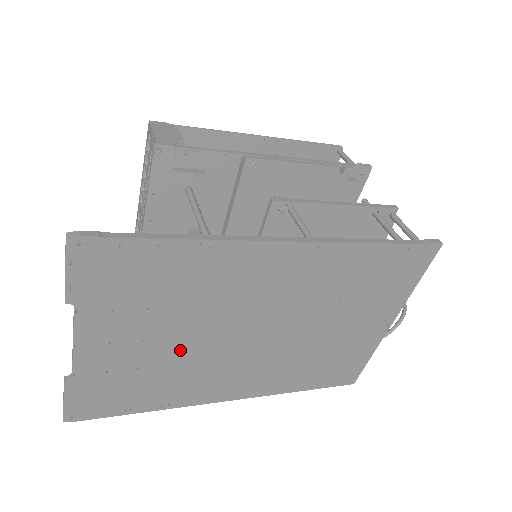
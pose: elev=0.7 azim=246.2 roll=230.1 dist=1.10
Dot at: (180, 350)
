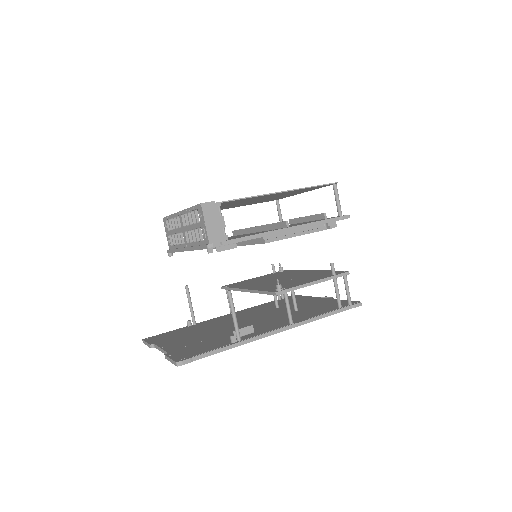
Dot at: occluded
